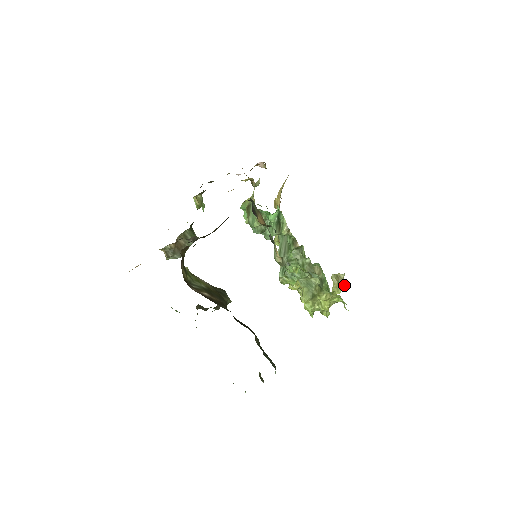
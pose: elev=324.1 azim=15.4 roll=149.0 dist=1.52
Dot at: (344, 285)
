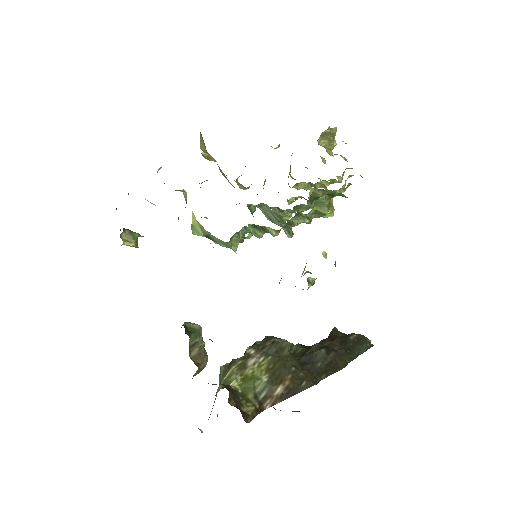
Dot at: (335, 134)
